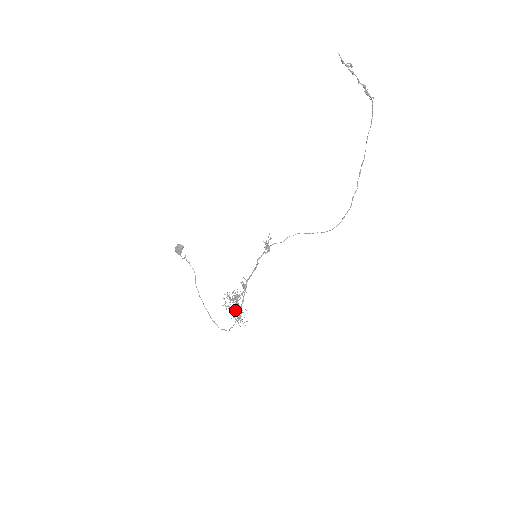
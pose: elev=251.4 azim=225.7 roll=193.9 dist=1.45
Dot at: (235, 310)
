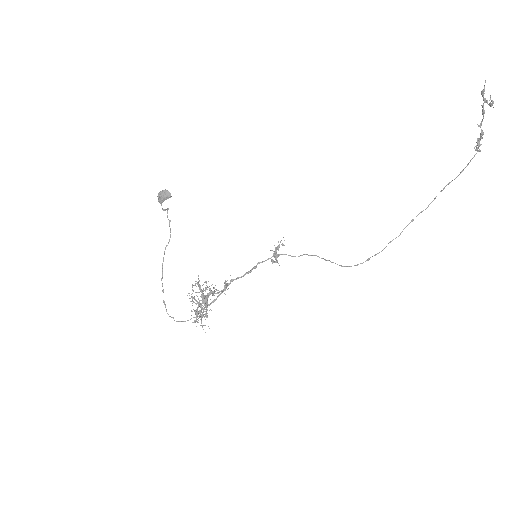
Dot at: (201, 308)
